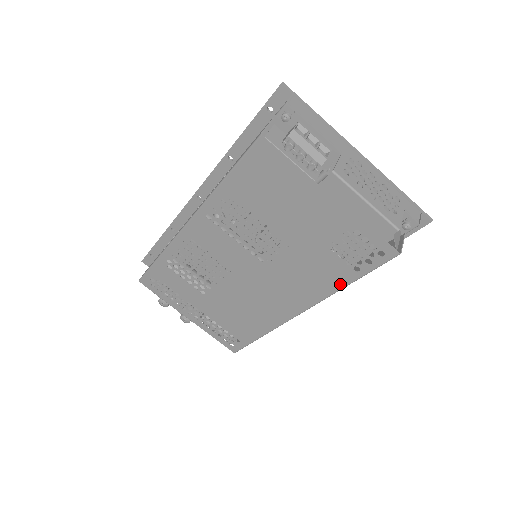
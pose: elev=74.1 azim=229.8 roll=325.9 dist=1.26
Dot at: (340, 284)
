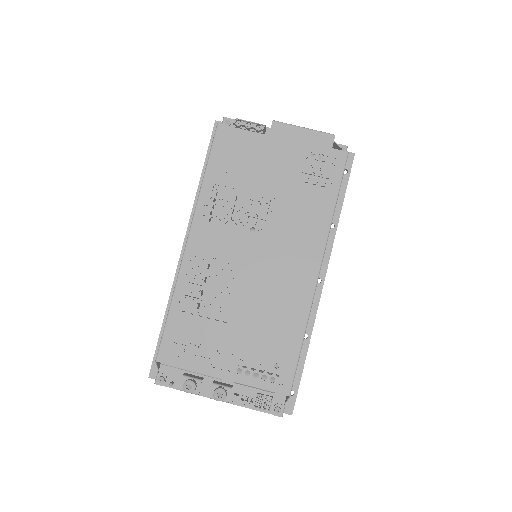
Dot at: (329, 210)
